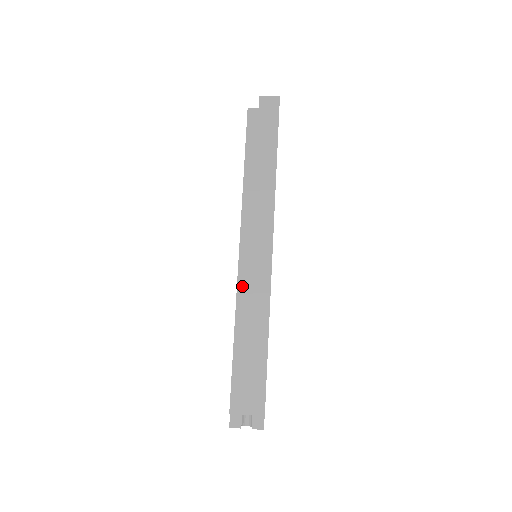
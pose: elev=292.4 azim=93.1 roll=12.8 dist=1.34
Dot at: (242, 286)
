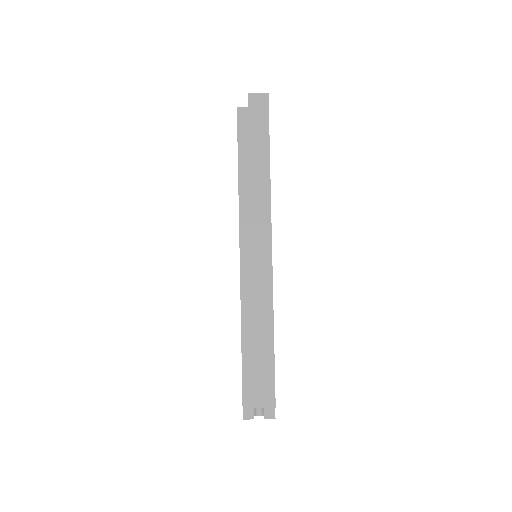
Dot at: (245, 288)
